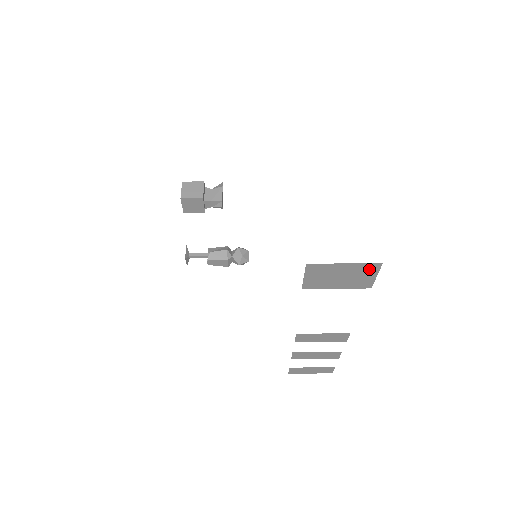
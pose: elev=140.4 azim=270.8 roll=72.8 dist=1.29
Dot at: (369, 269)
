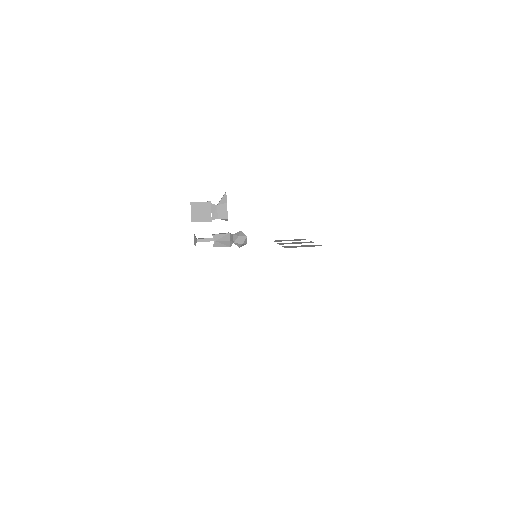
Dot at: occluded
